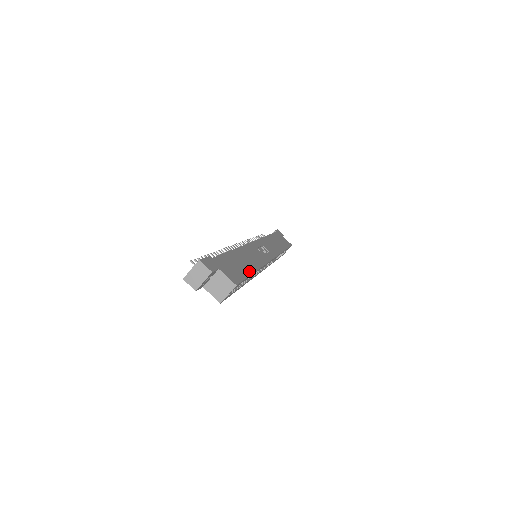
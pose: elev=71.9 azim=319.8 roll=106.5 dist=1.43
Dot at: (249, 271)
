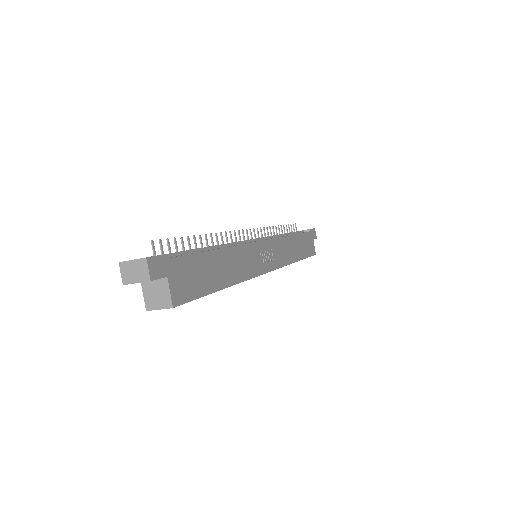
Dot at: (215, 286)
